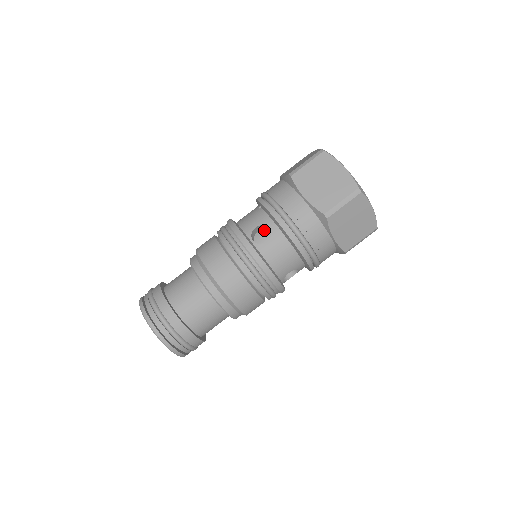
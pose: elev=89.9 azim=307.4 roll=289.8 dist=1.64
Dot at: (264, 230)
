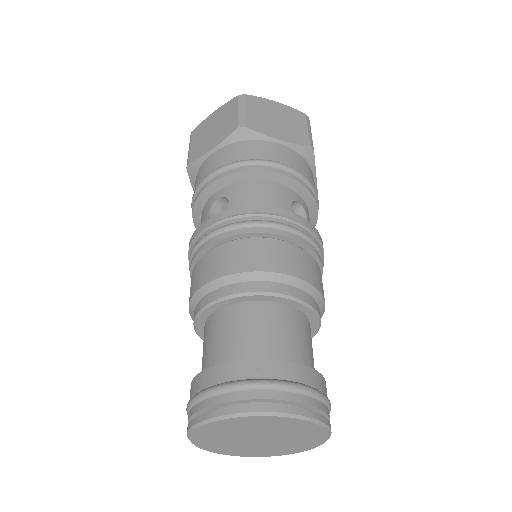
Dot at: occluded
